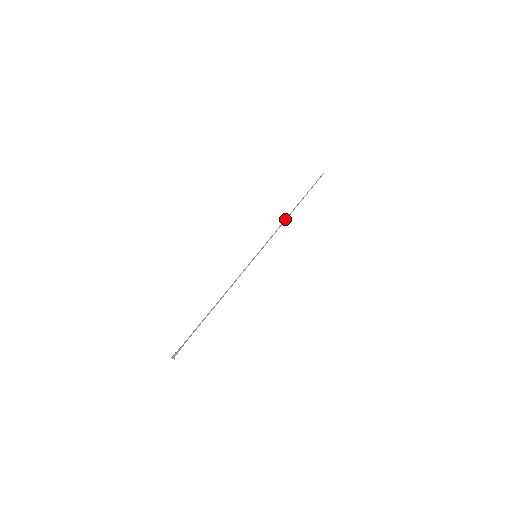
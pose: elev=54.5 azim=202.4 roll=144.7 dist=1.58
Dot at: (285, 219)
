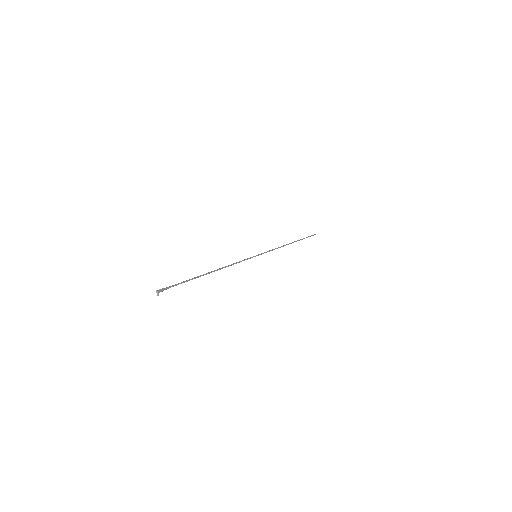
Dot at: (284, 245)
